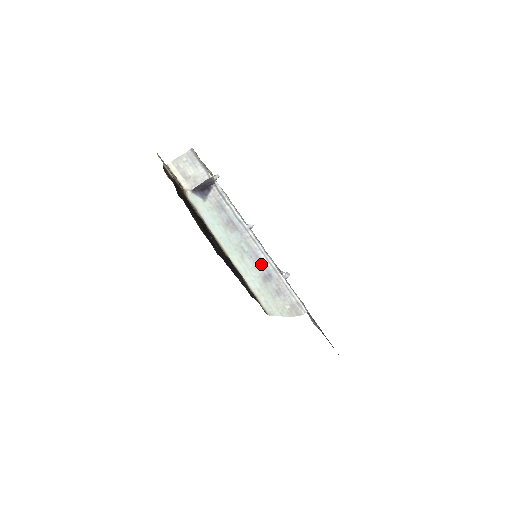
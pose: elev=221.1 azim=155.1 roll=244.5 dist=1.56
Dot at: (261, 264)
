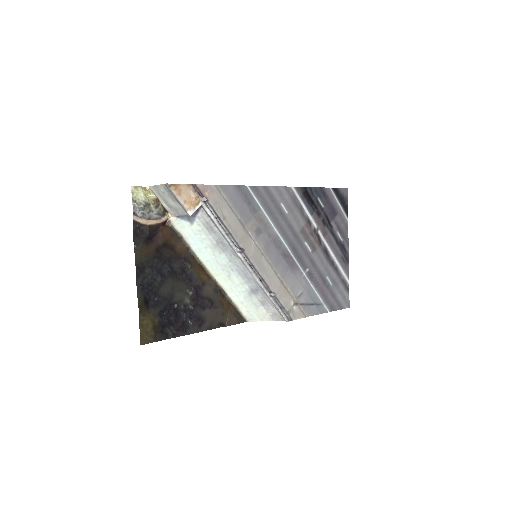
Dot at: (249, 281)
